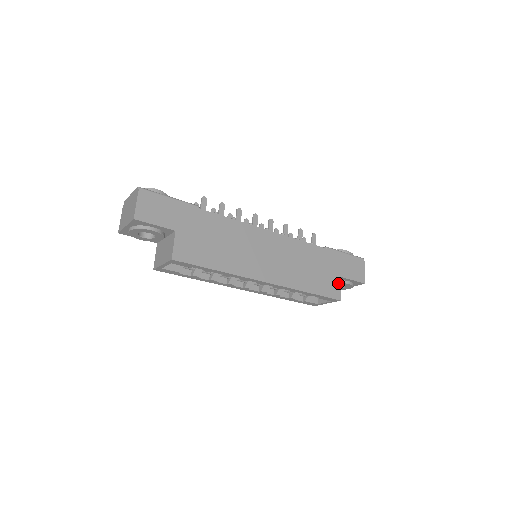
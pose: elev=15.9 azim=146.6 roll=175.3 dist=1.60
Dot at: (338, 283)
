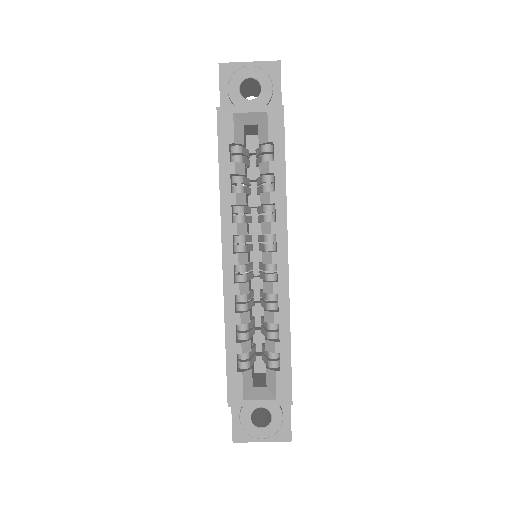
Dot at: occluded
